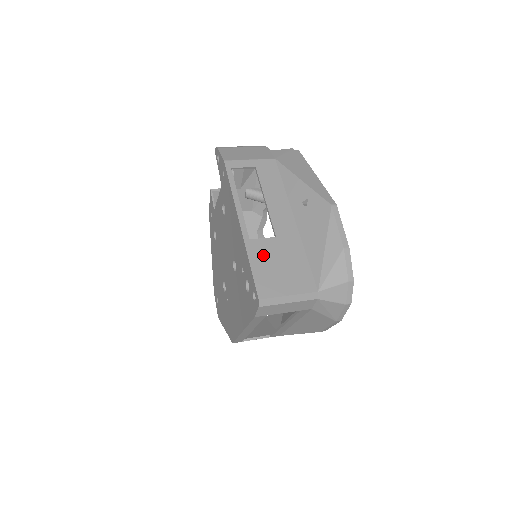
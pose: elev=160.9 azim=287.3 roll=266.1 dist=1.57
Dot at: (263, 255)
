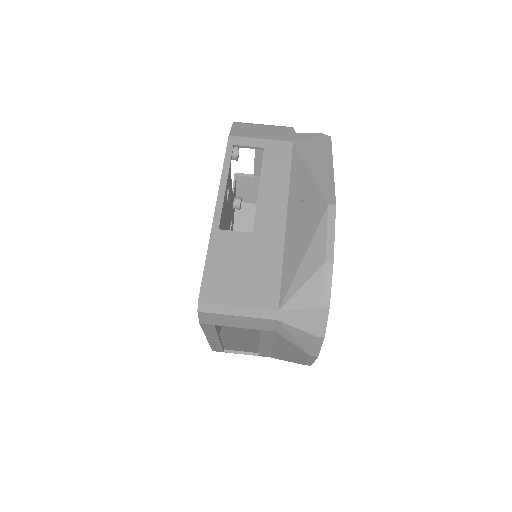
Dot at: (227, 251)
